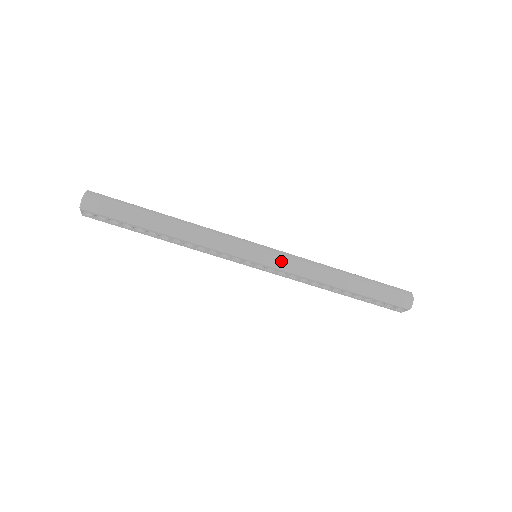
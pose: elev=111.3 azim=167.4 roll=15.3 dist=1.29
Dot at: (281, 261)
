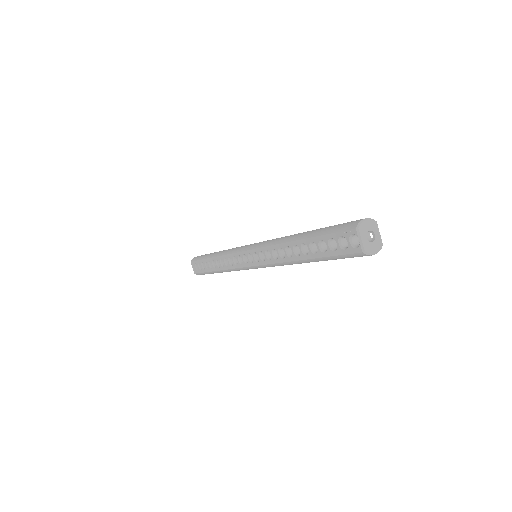
Dot at: (261, 242)
